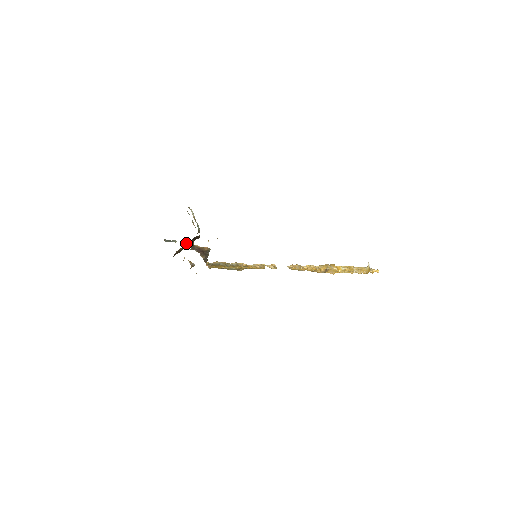
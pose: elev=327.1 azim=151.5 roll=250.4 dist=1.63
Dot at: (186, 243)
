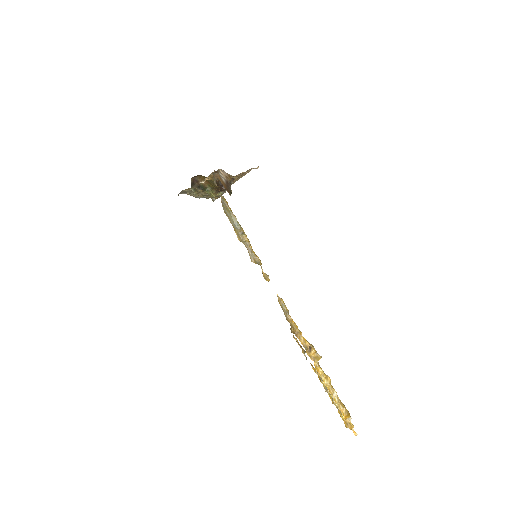
Dot at: occluded
